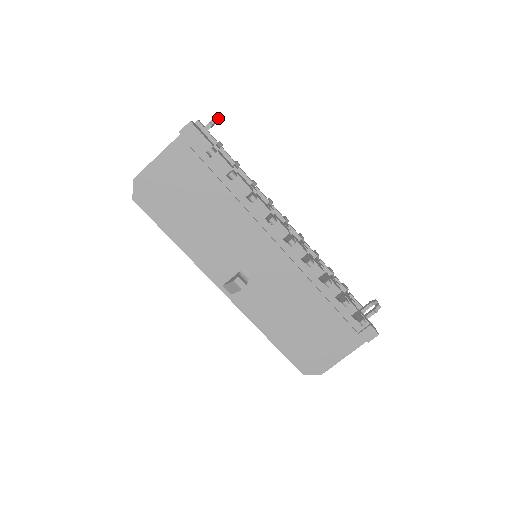
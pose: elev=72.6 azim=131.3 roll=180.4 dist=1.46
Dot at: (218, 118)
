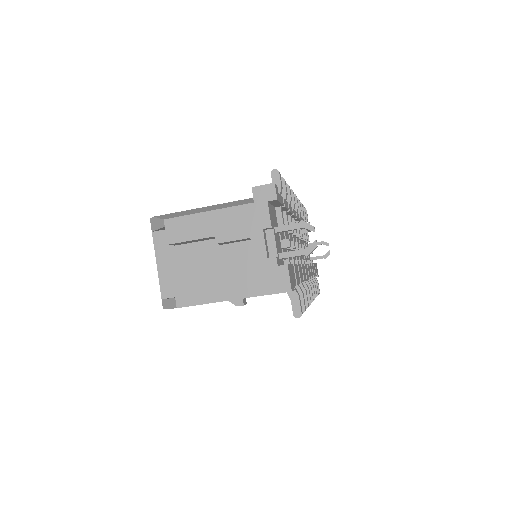
Dot at: occluded
